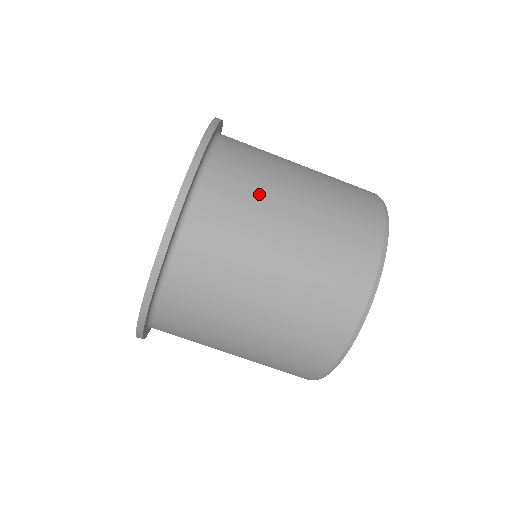
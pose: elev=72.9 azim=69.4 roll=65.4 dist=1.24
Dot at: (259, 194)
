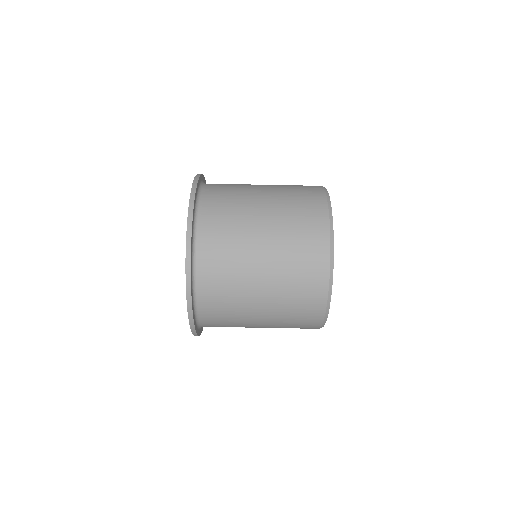
Dot at: (236, 270)
